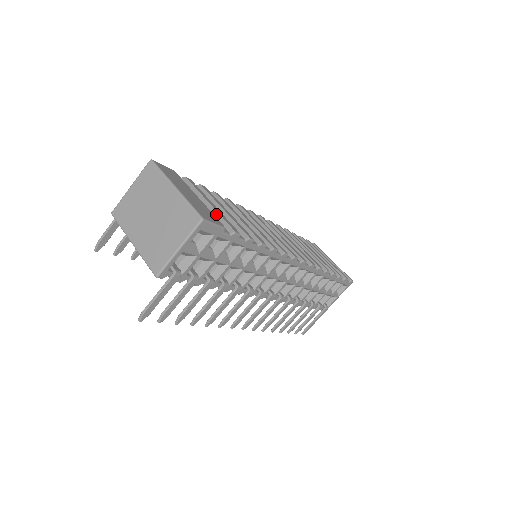
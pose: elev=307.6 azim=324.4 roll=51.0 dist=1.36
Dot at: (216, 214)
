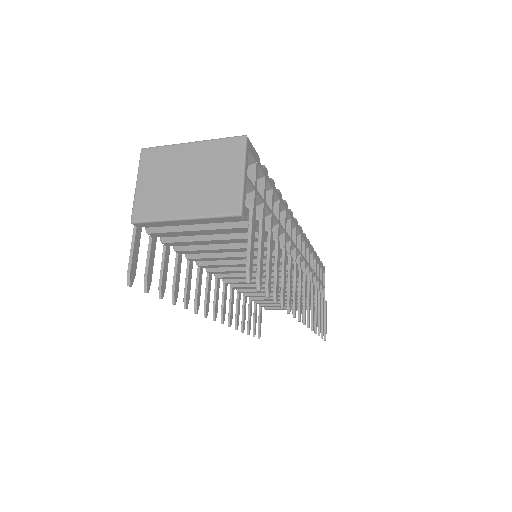
Dot at: occluded
